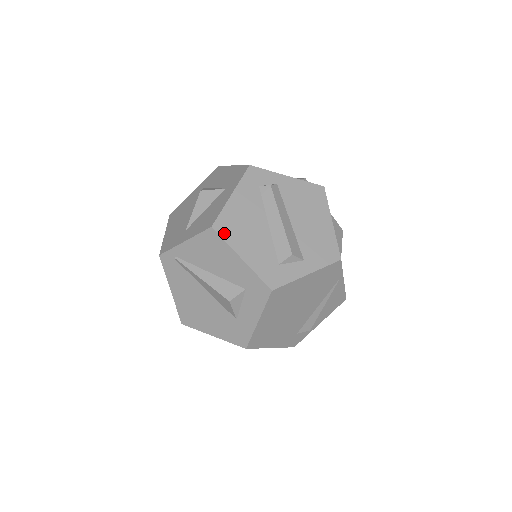
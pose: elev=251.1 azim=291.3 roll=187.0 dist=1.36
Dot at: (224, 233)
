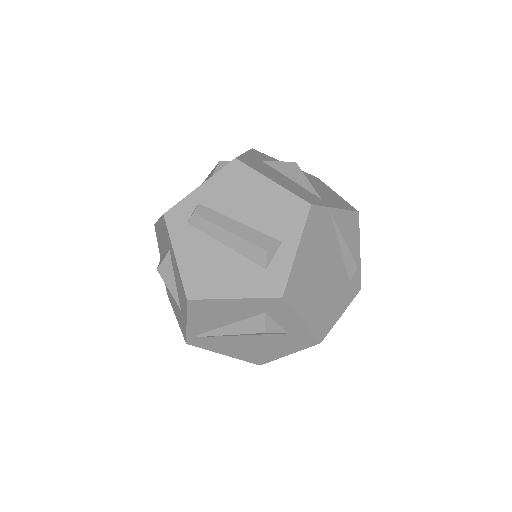
Dot at: (201, 294)
